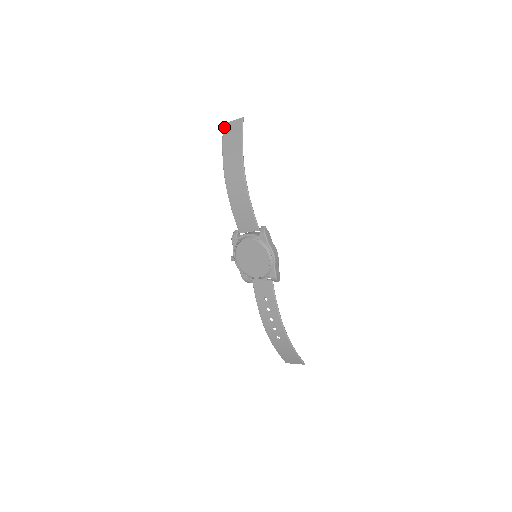
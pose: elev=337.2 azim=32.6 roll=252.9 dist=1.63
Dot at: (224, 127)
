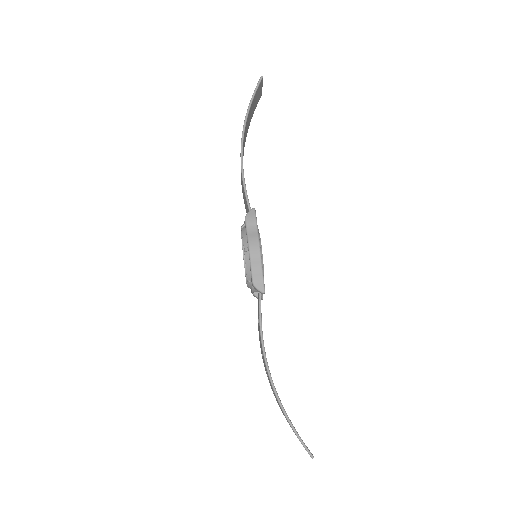
Dot at: occluded
